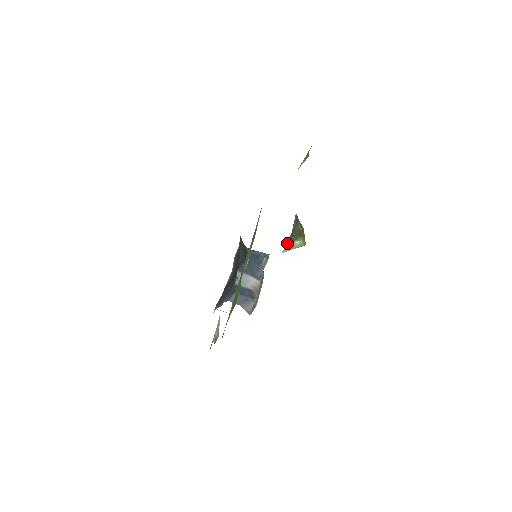
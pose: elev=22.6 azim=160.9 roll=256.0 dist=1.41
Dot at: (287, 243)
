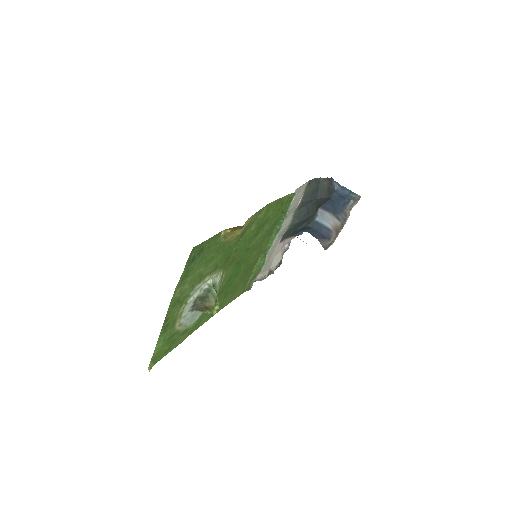
Dot at: (198, 310)
